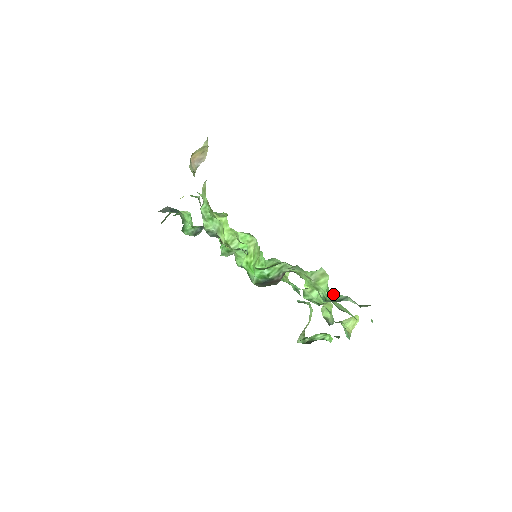
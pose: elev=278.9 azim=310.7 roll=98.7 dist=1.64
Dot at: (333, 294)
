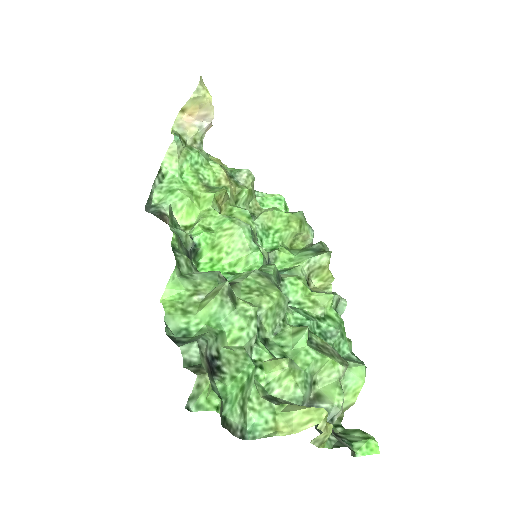
Dot at: (207, 331)
